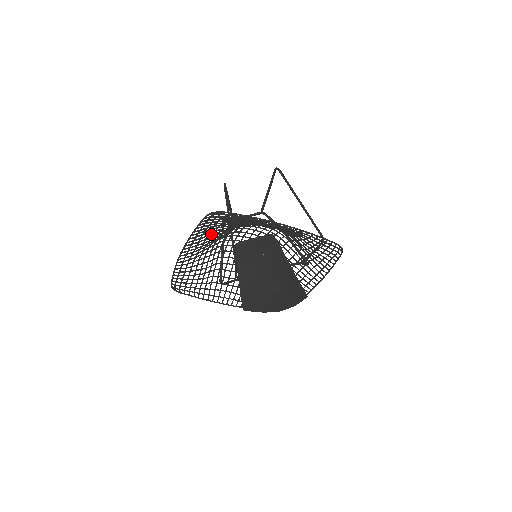
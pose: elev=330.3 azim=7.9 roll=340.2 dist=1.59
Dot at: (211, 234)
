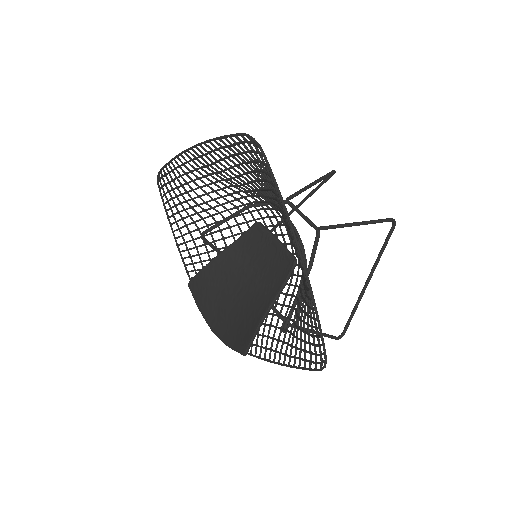
Dot at: (239, 172)
